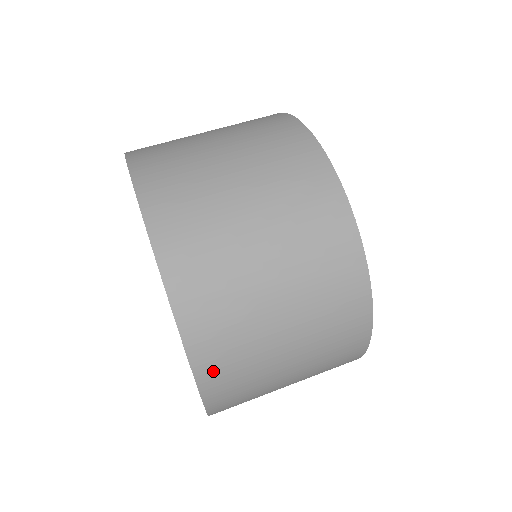
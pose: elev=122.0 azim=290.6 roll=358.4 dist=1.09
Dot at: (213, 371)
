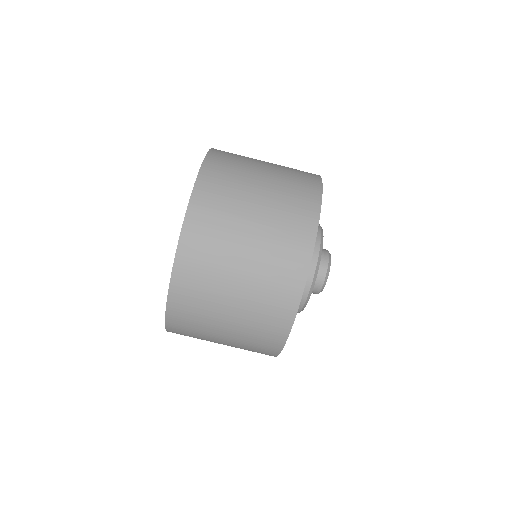
Dot at: occluded
